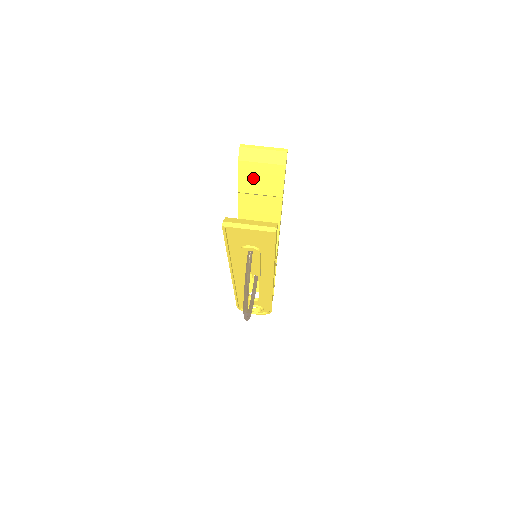
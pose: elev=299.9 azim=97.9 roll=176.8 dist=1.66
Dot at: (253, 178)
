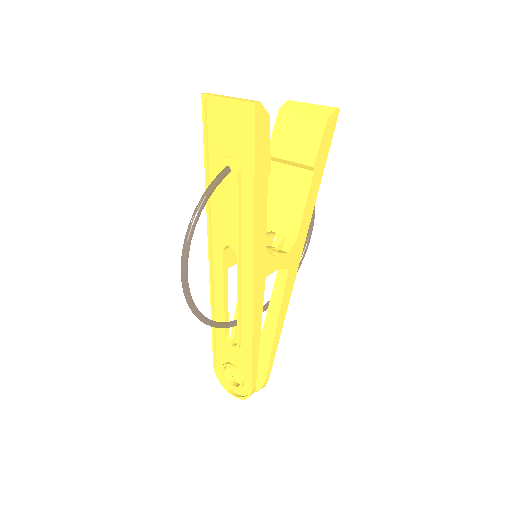
Dot at: (288, 135)
